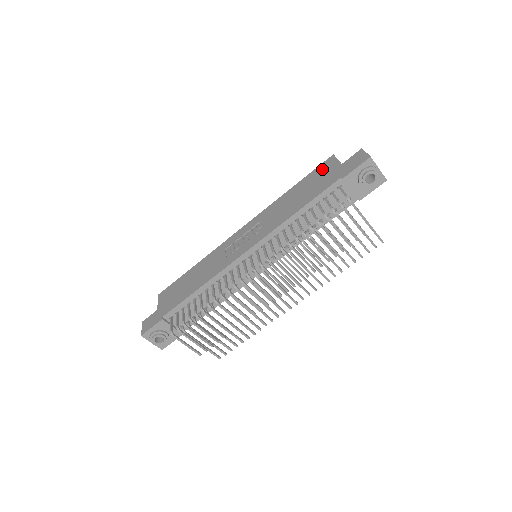
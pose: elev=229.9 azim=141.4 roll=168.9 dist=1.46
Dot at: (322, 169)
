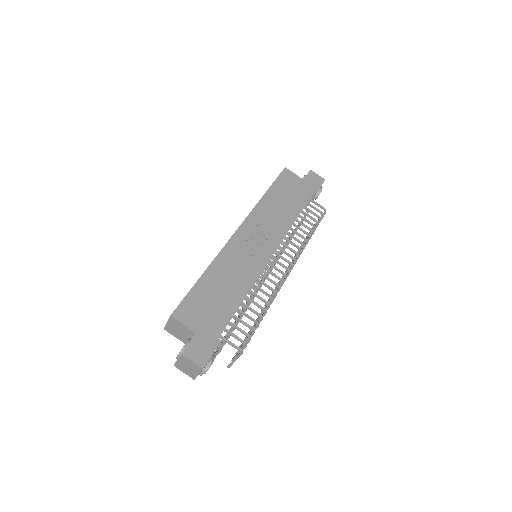
Dot at: (287, 180)
